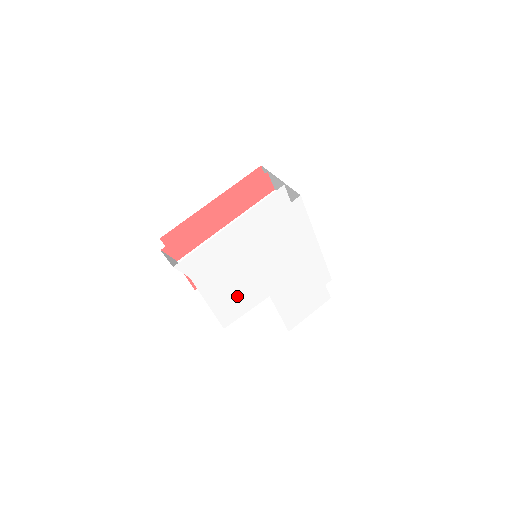
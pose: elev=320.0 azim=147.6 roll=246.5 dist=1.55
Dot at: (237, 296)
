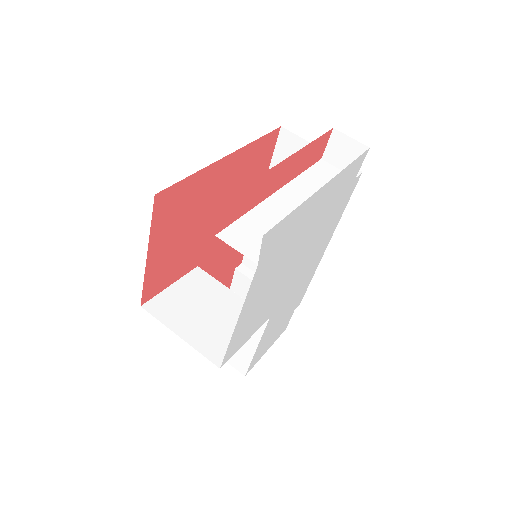
Dot at: (257, 312)
